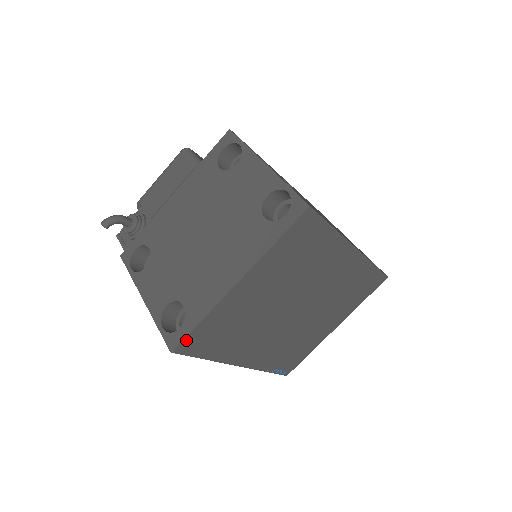
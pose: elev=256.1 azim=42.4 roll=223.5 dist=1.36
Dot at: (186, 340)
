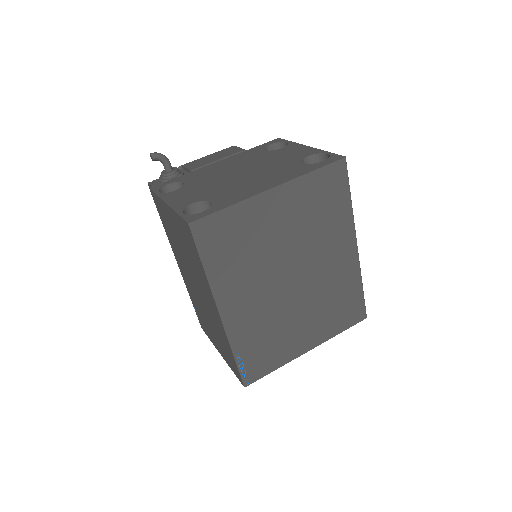
Dot at: (207, 219)
